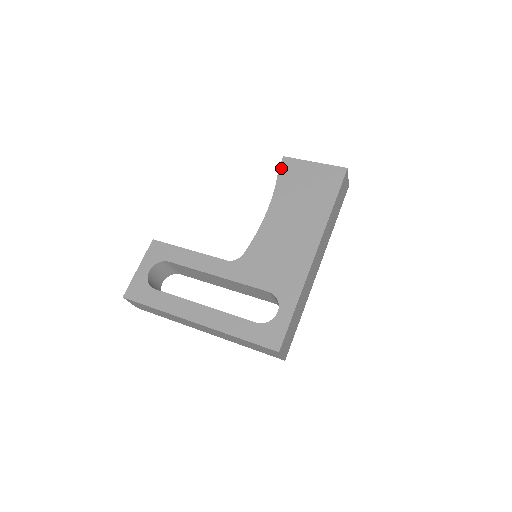
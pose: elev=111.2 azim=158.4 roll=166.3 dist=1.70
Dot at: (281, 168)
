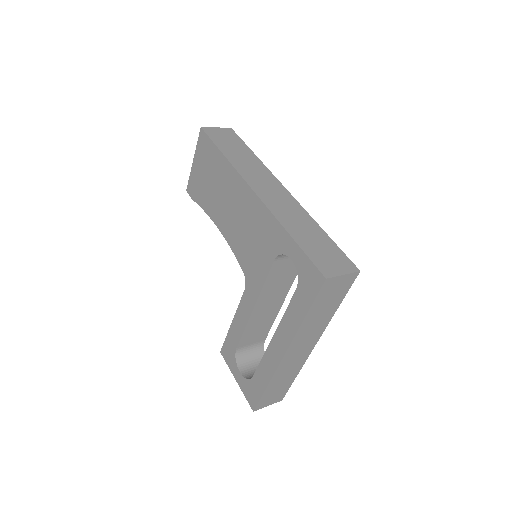
Dot at: (193, 197)
